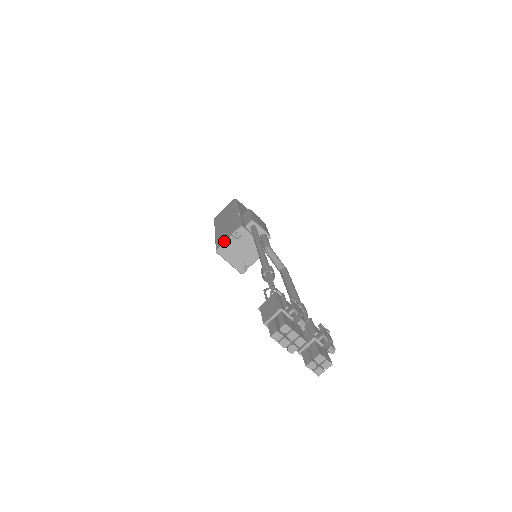
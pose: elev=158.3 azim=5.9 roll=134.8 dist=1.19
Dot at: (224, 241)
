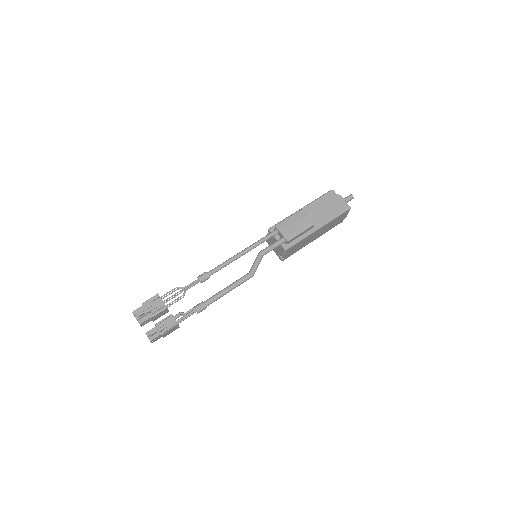
Dot at: occluded
